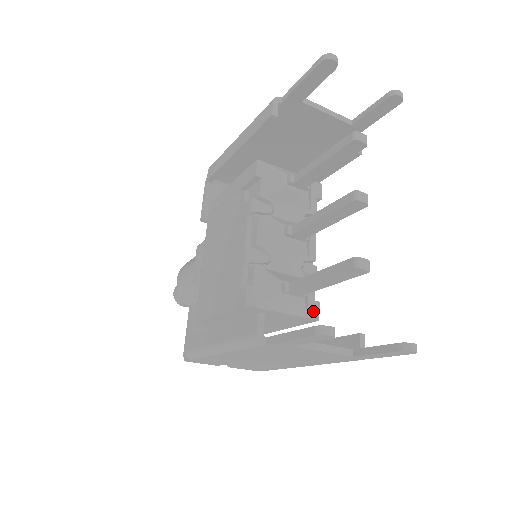
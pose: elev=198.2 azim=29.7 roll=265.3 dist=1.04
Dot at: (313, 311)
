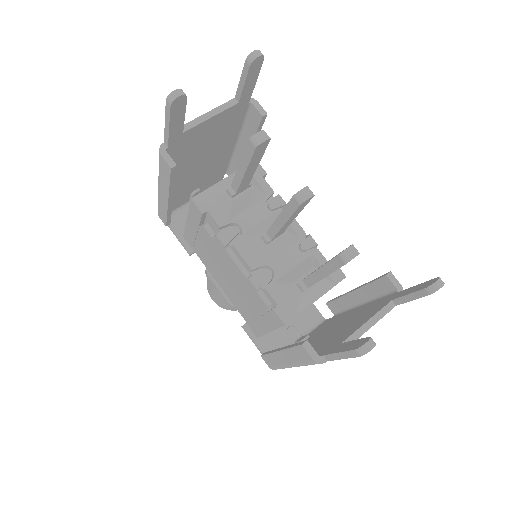
Dot at: (336, 275)
